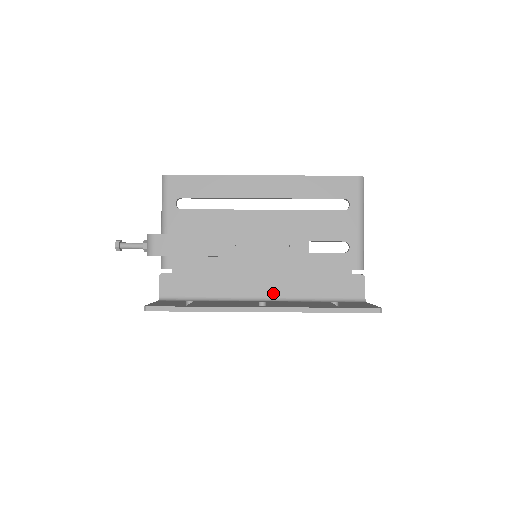
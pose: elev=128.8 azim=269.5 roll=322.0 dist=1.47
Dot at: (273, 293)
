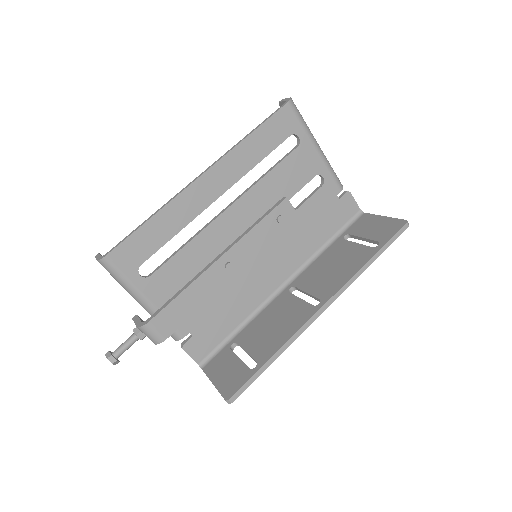
Dot at: (289, 271)
